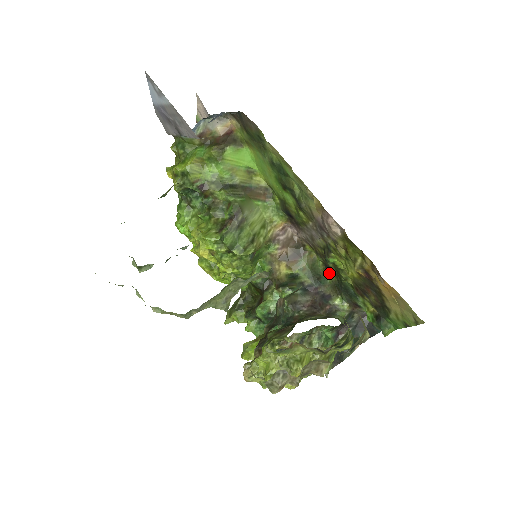
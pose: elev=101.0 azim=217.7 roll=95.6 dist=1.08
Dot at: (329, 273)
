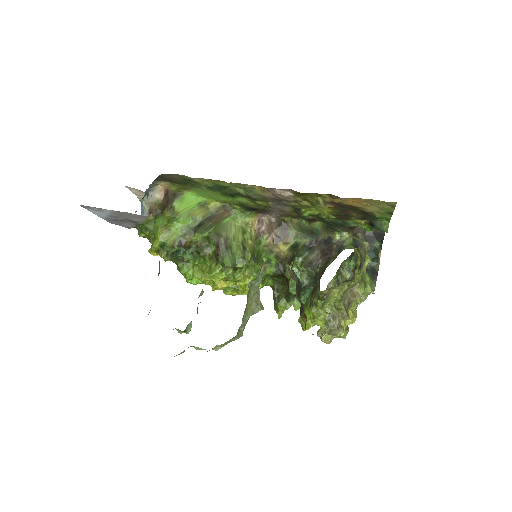
Dot at: (315, 223)
